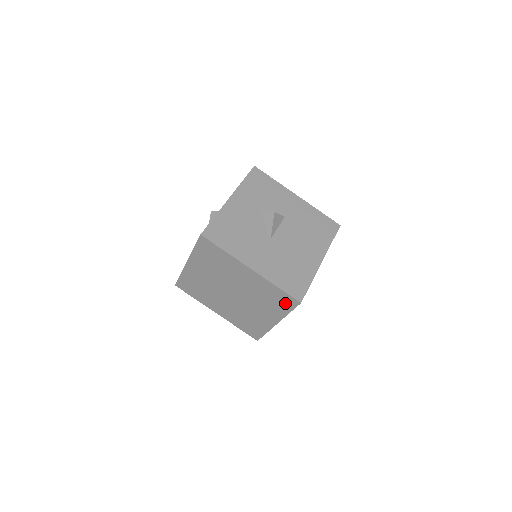
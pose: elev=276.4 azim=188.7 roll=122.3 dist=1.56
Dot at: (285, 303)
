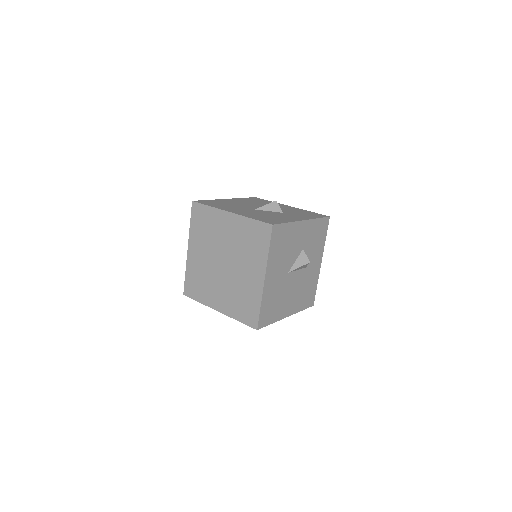
Dot at: (247, 316)
